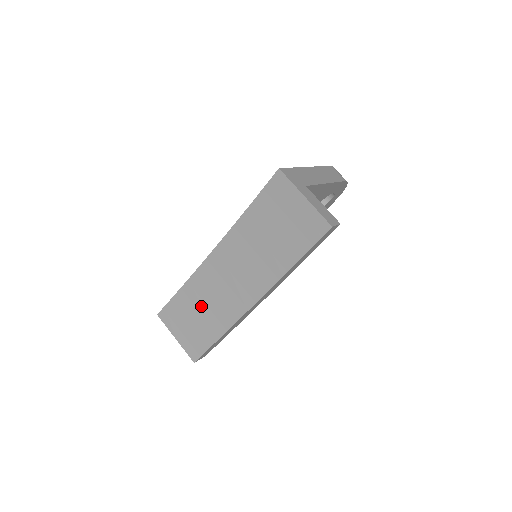
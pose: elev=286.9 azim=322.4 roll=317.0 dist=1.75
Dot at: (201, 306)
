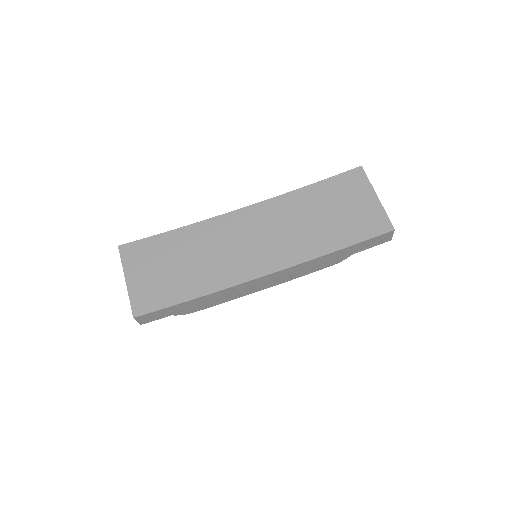
Dot at: (189, 257)
